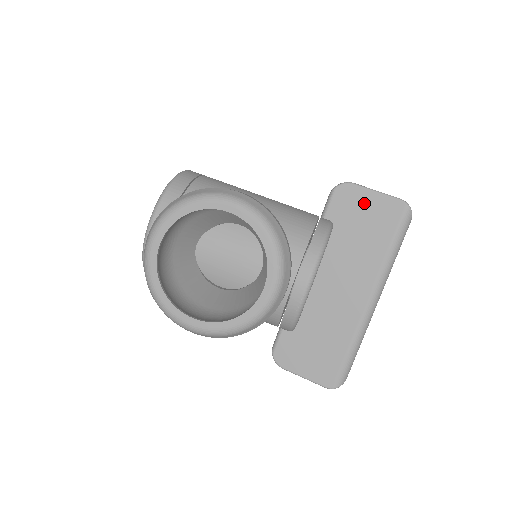
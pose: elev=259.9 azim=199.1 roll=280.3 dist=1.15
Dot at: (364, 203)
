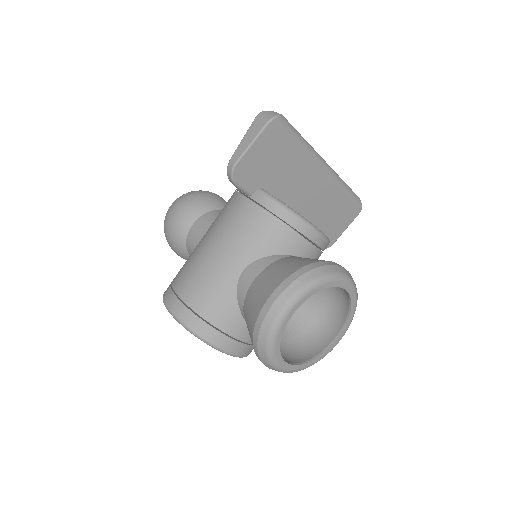
Dot at: (256, 158)
